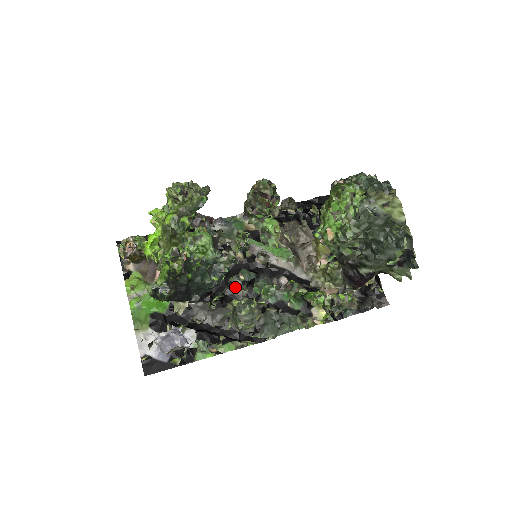
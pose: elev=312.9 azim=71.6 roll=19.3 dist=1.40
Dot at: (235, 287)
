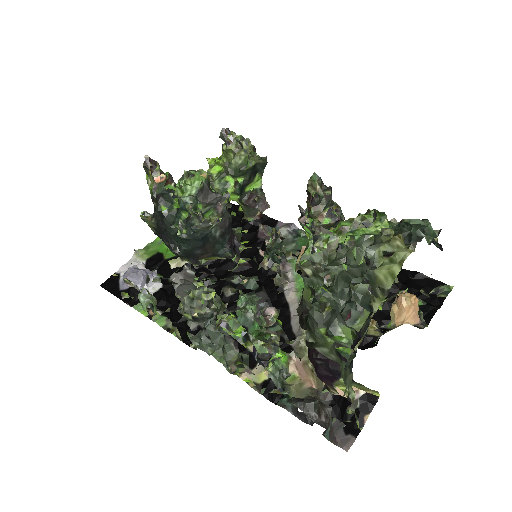
Dot at: (230, 283)
